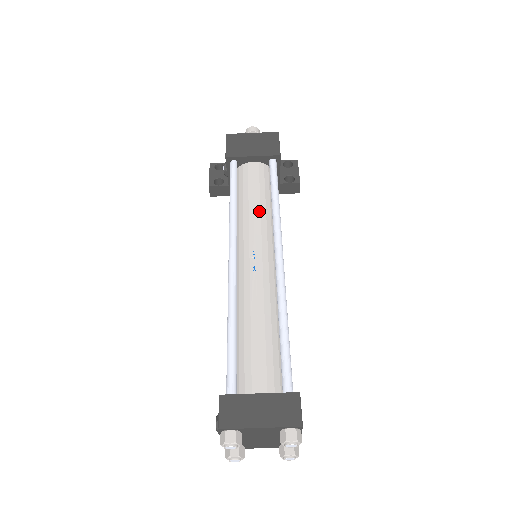
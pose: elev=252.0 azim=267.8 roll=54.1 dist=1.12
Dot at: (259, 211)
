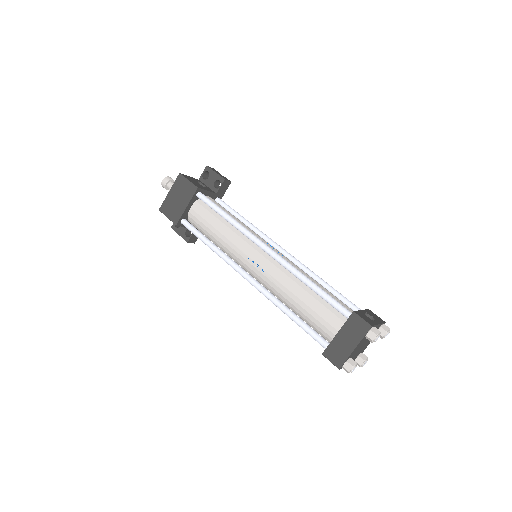
Dot at: (228, 235)
